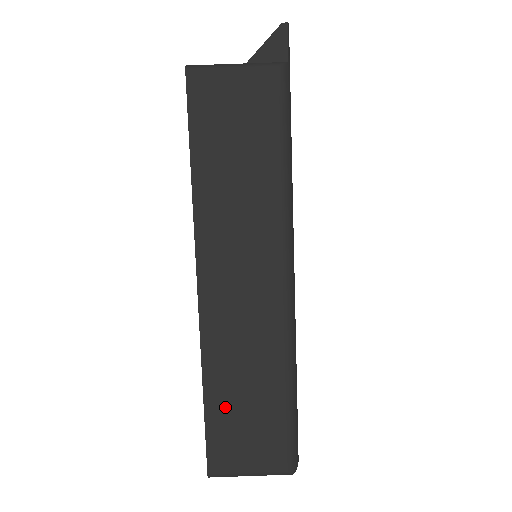
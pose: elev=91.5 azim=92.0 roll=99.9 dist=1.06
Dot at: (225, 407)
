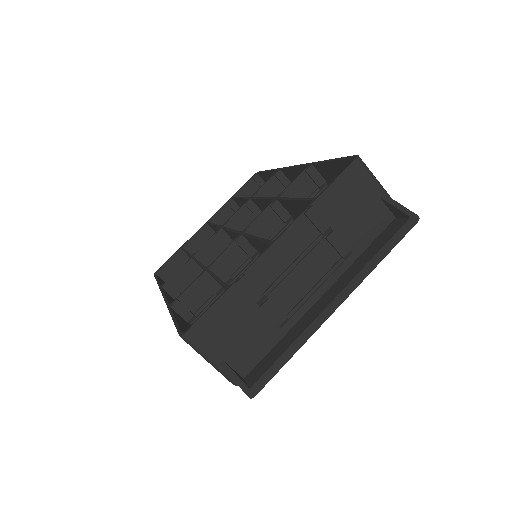
Dot at: occluded
